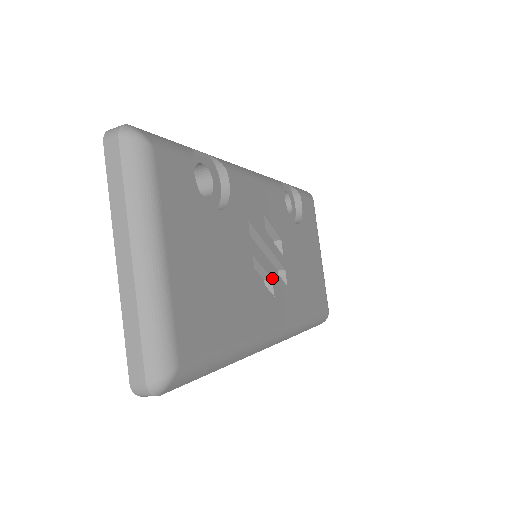
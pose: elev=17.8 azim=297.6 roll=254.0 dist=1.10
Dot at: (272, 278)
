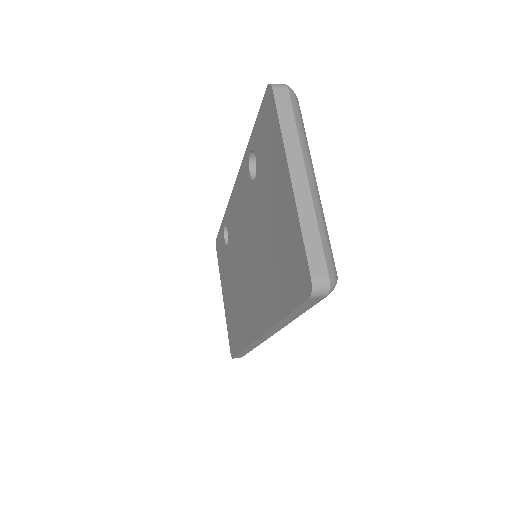
Dot at: occluded
